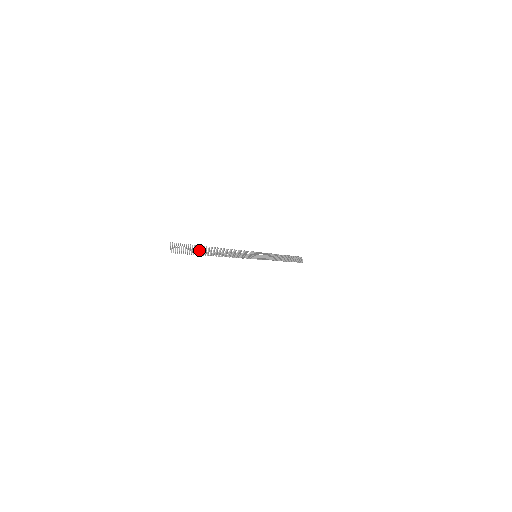
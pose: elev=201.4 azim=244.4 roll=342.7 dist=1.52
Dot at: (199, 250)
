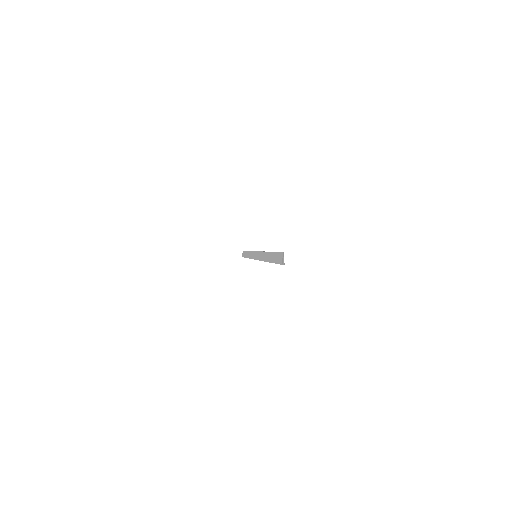
Dot at: (272, 257)
